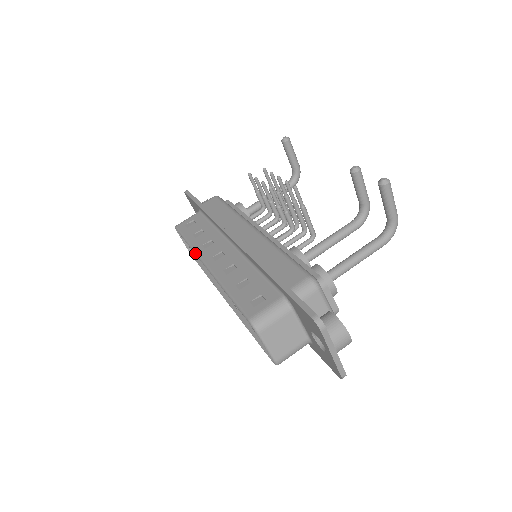
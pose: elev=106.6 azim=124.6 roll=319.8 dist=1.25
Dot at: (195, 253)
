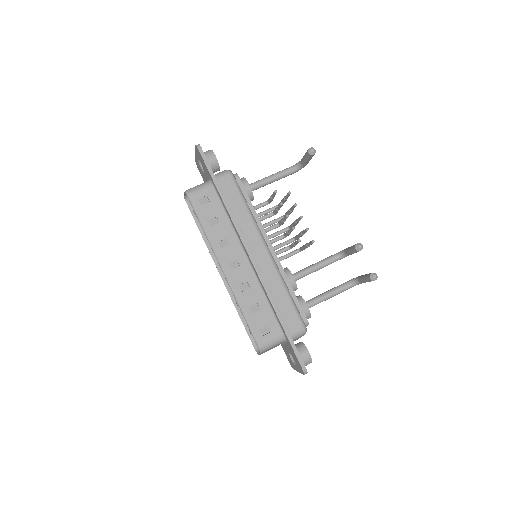
Dot at: (212, 248)
